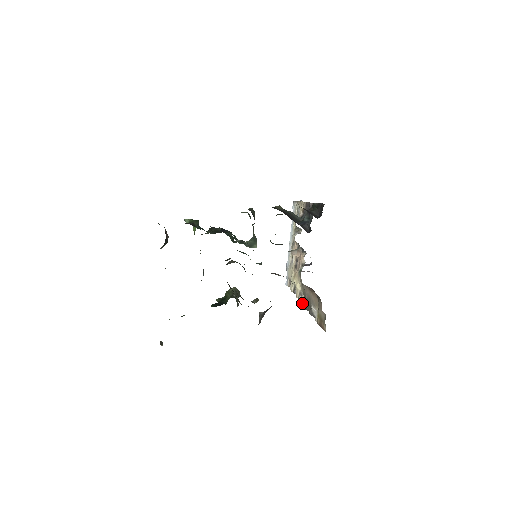
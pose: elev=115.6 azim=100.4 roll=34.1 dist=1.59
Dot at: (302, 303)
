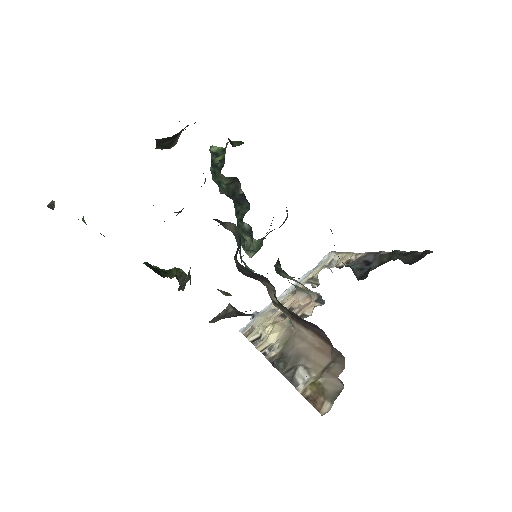
Dot at: (268, 358)
